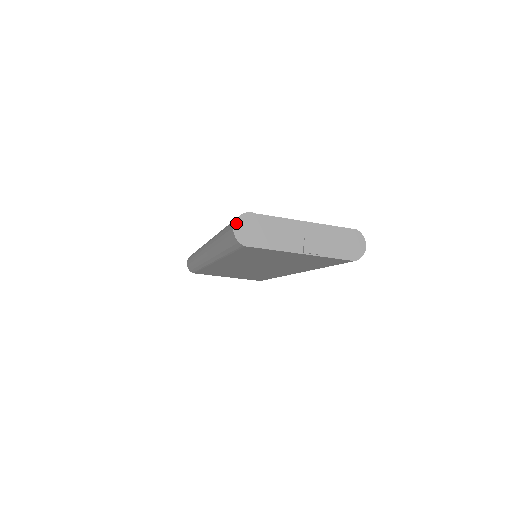
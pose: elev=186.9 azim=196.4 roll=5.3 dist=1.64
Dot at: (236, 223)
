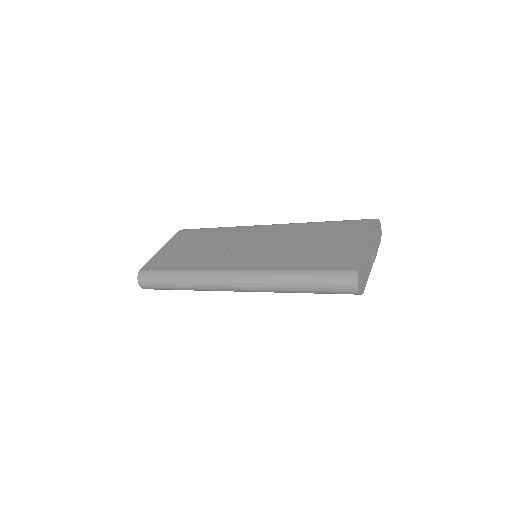
Dot at: (358, 285)
